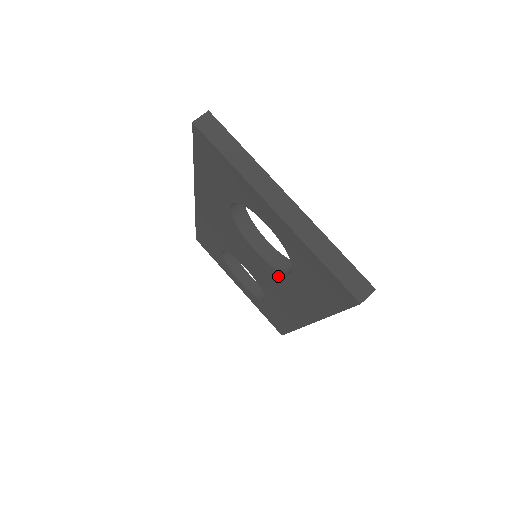
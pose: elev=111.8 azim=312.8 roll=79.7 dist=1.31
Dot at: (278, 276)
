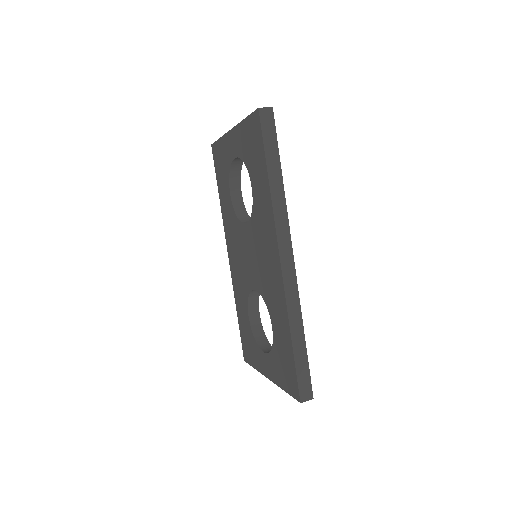
Dot at: (255, 222)
